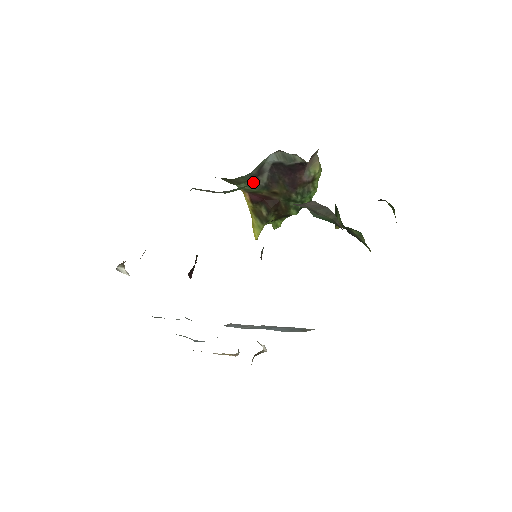
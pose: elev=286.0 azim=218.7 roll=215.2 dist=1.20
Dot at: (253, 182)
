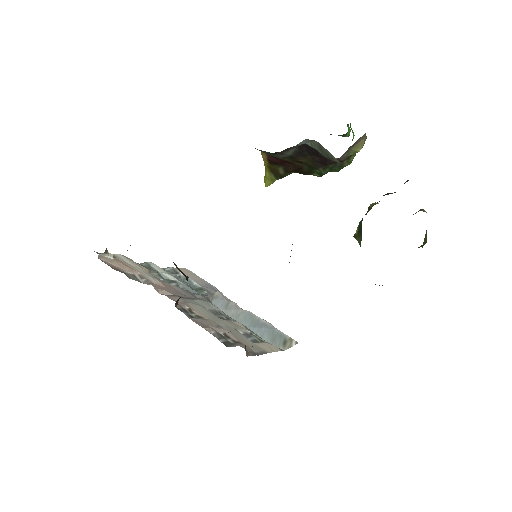
Dot at: (275, 154)
